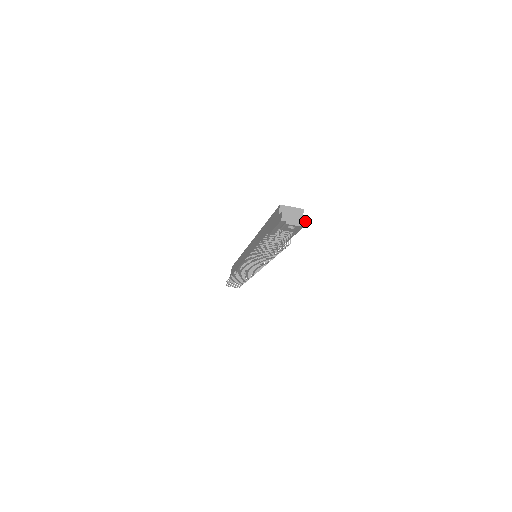
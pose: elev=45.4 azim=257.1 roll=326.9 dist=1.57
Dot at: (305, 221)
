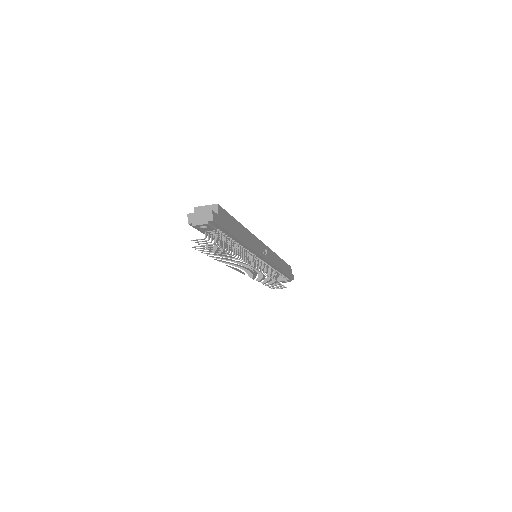
Dot at: (211, 217)
